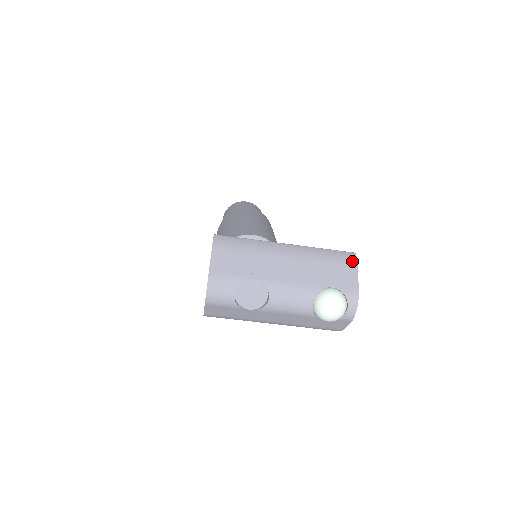
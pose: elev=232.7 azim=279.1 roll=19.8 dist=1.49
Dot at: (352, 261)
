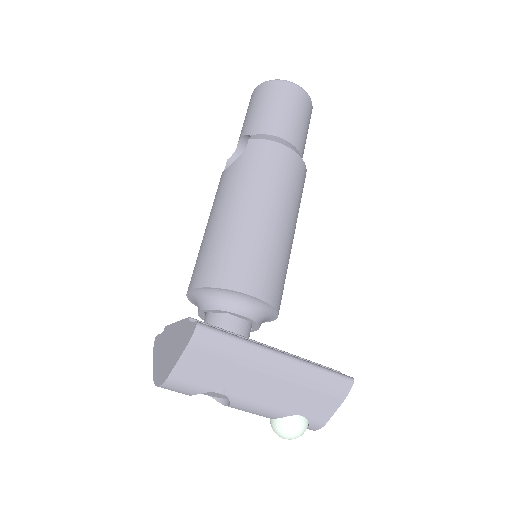
Dot at: (343, 394)
